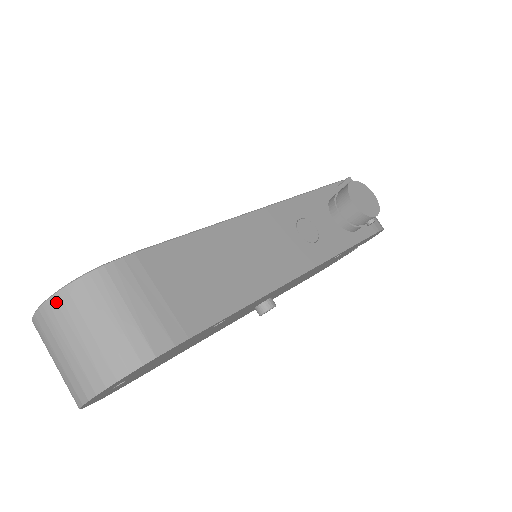
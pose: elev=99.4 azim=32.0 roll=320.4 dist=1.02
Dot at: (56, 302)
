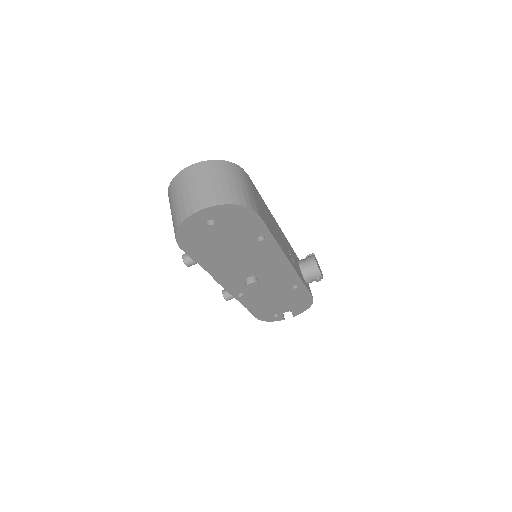
Dot at: (214, 163)
